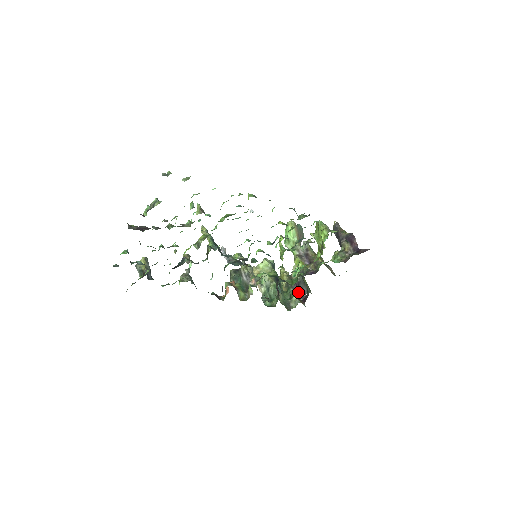
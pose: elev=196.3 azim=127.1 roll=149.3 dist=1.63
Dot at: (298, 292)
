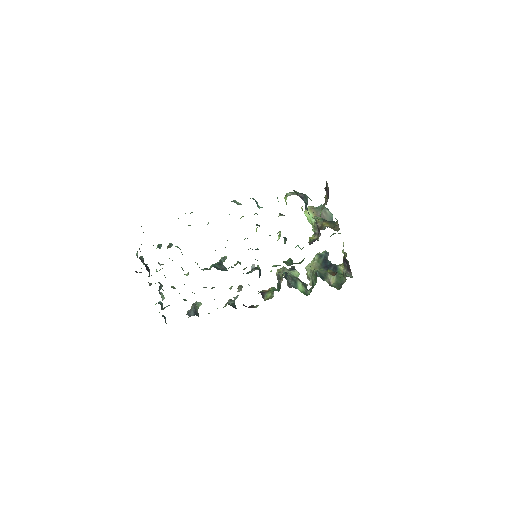
Dot at: (347, 267)
